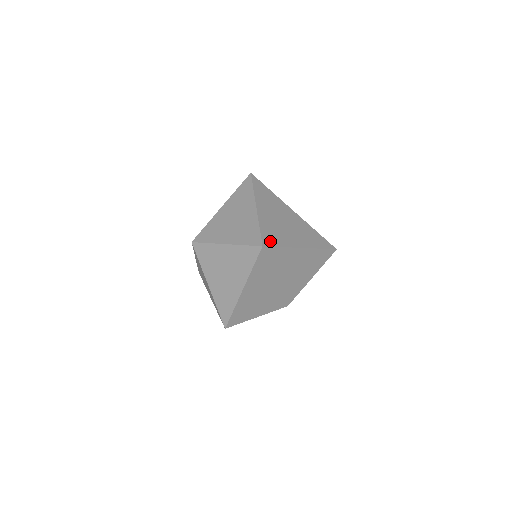
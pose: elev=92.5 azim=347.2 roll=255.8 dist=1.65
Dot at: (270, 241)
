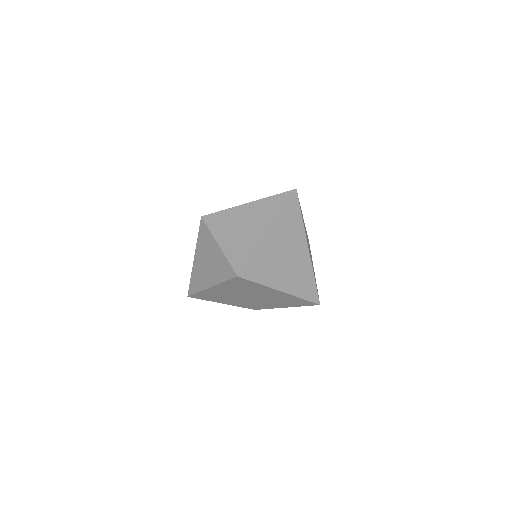
Dot at: (251, 273)
